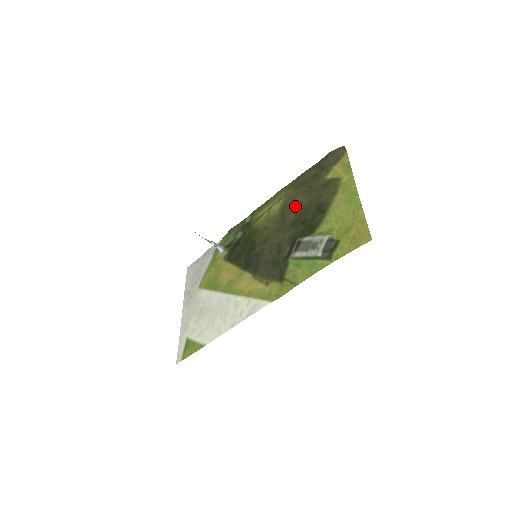
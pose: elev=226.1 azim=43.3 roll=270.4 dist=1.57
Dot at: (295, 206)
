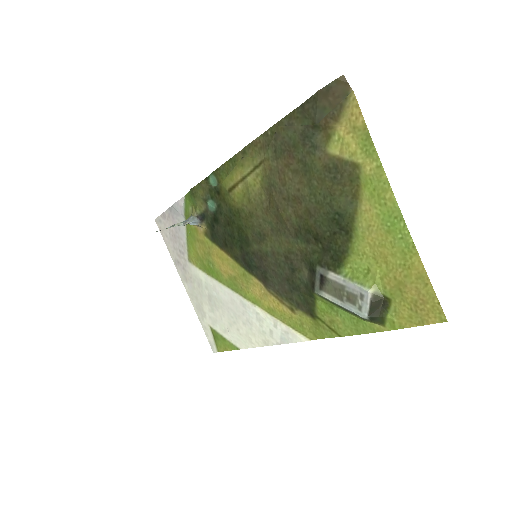
Dot at: (289, 196)
